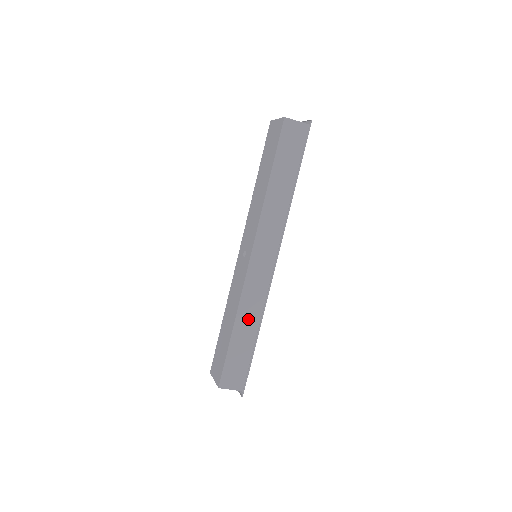
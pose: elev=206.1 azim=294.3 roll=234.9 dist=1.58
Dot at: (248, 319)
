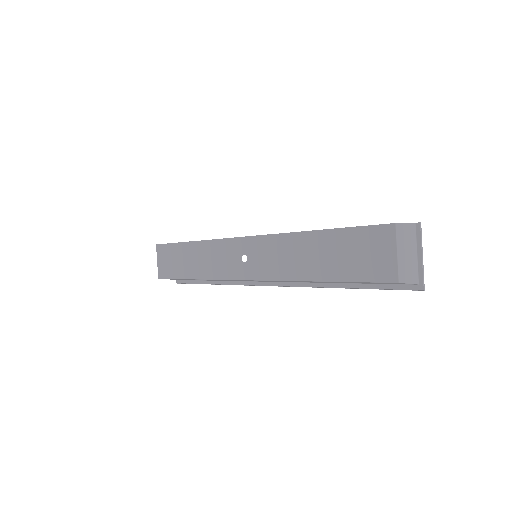
Dot at: occluded
